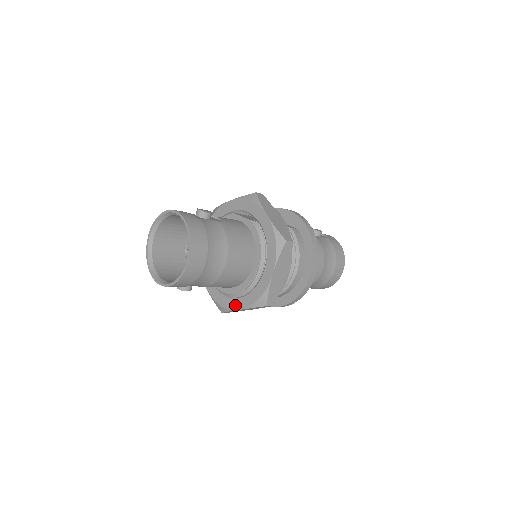
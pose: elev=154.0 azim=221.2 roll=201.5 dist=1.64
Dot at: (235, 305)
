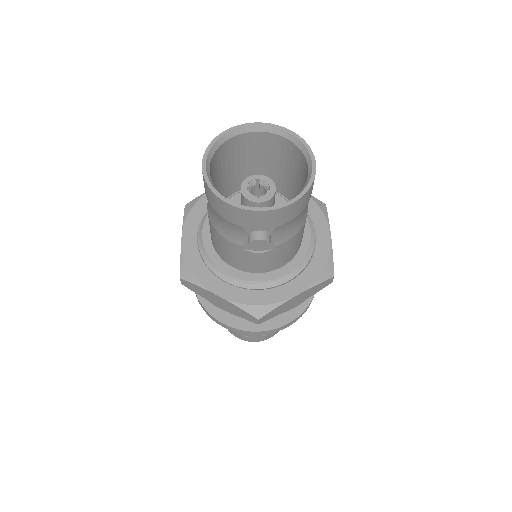
Dot at: (288, 292)
